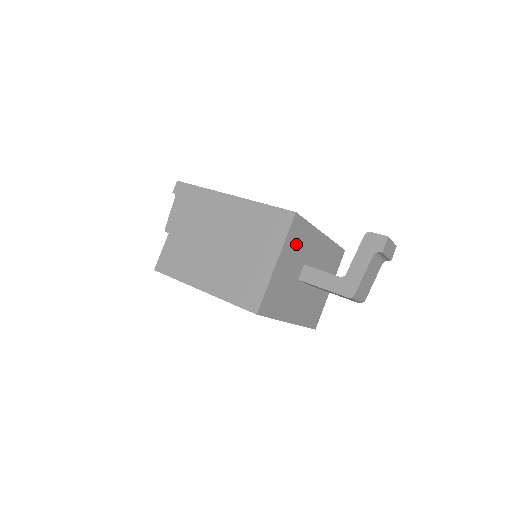
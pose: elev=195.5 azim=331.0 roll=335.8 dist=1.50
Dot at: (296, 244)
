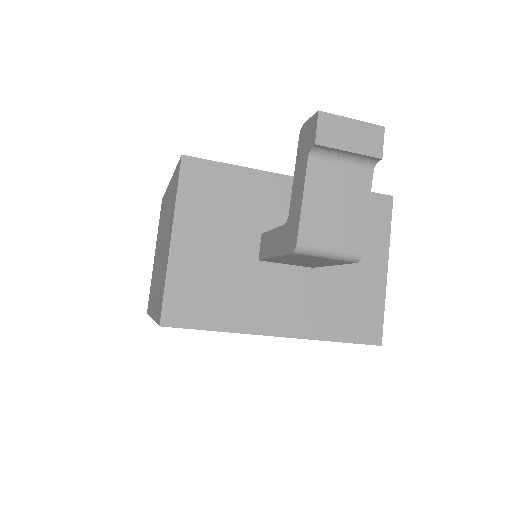
Dot at: (215, 203)
